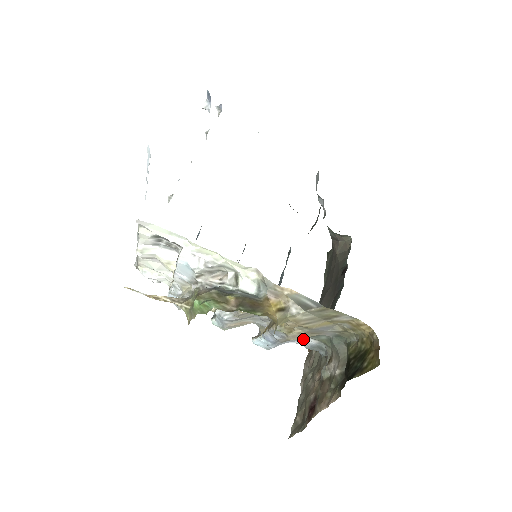
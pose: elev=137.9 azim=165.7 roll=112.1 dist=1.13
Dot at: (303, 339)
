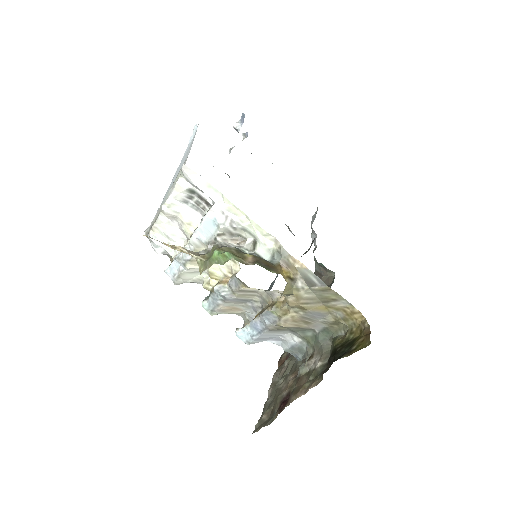
Dot at: (287, 337)
